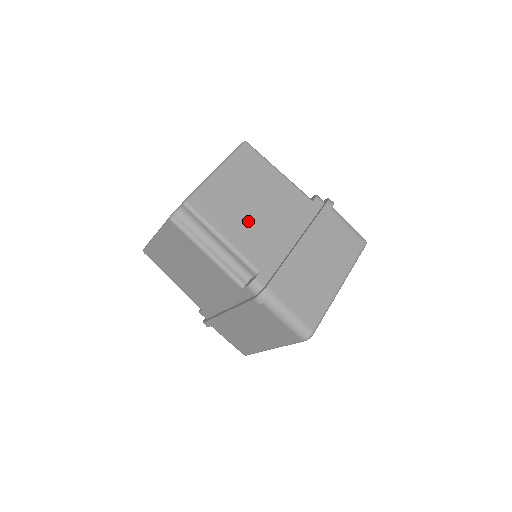
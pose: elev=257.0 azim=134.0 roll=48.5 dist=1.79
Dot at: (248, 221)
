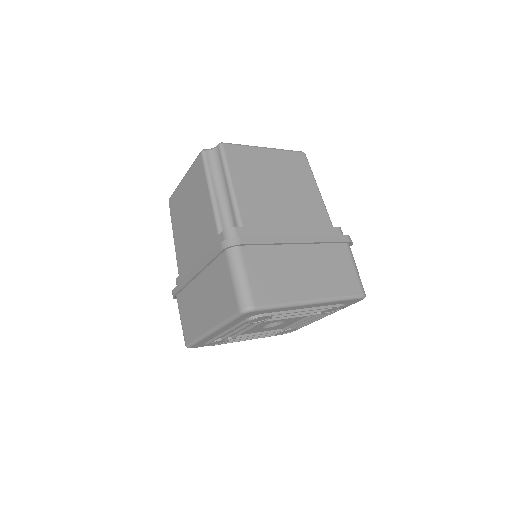
Dot at: (263, 192)
